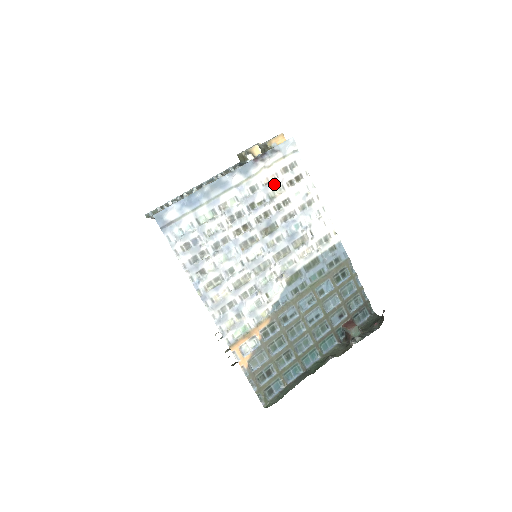
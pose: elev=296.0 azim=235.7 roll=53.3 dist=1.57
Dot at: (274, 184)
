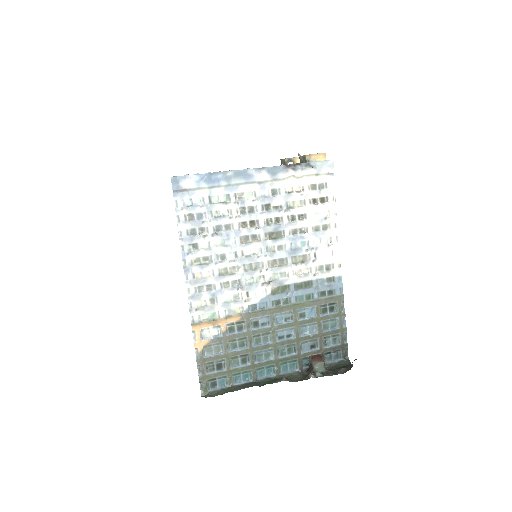
Dot at: (297, 195)
